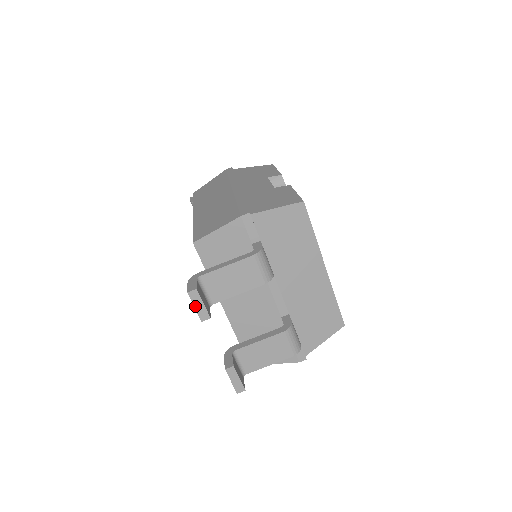
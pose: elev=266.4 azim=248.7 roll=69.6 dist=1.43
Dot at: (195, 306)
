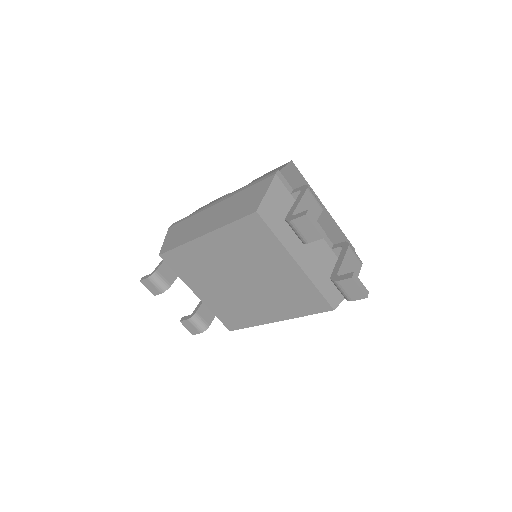
Dot at: (314, 225)
